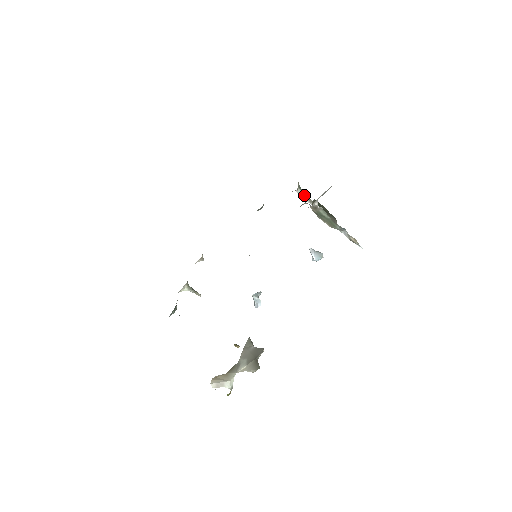
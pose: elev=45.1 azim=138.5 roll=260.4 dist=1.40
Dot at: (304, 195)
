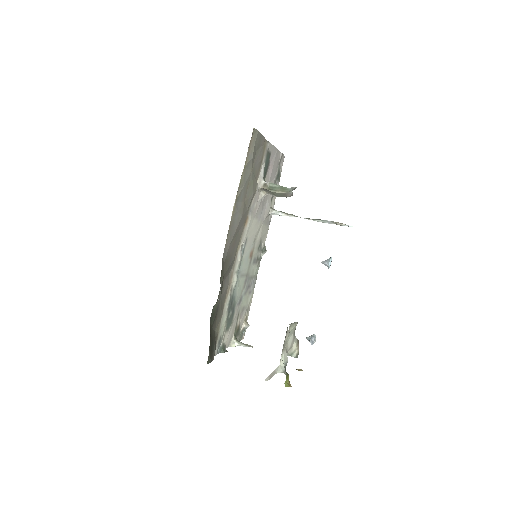
Dot at: (280, 212)
